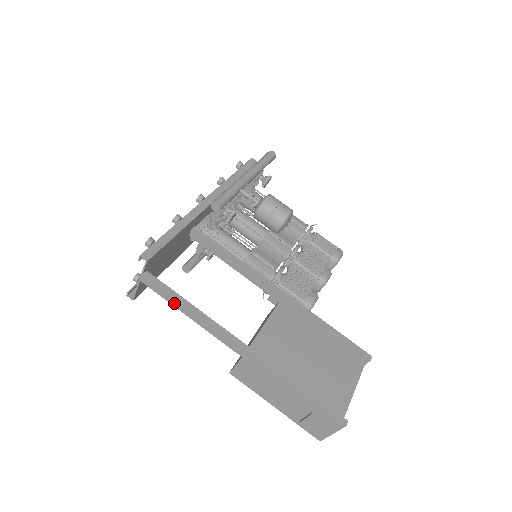
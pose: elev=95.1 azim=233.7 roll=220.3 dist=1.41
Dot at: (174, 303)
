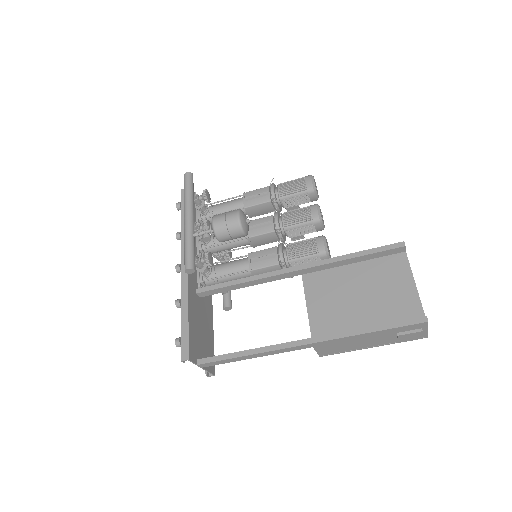
Dot at: (235, 360)
